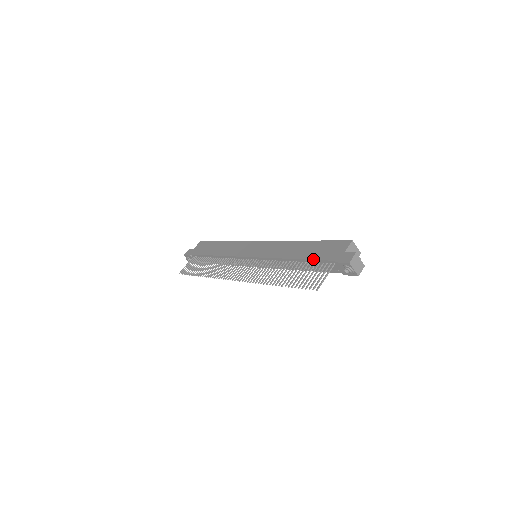
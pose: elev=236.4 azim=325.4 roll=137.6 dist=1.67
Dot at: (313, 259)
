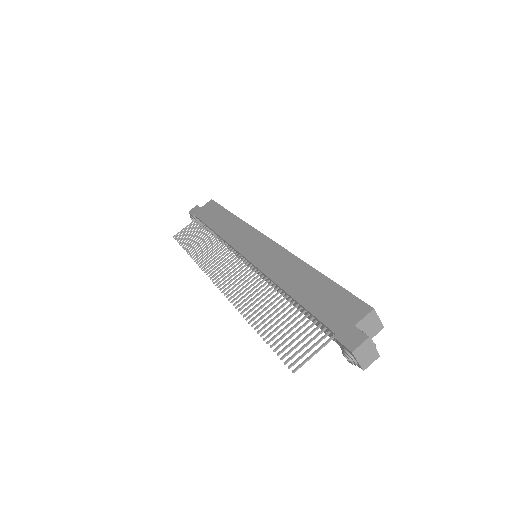
Dot at: (310, 311)
